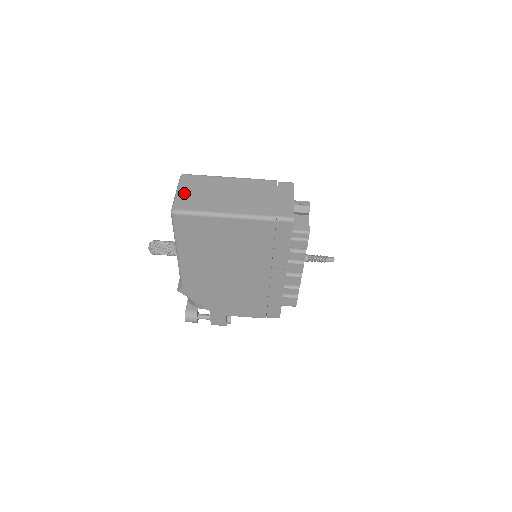
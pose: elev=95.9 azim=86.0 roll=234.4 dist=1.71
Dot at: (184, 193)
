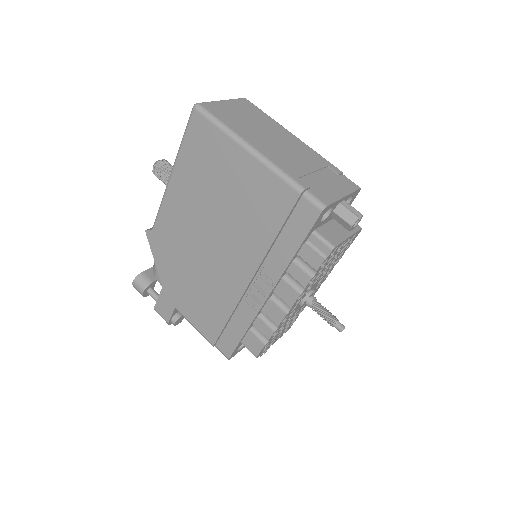
Dot at: (227, 105)
